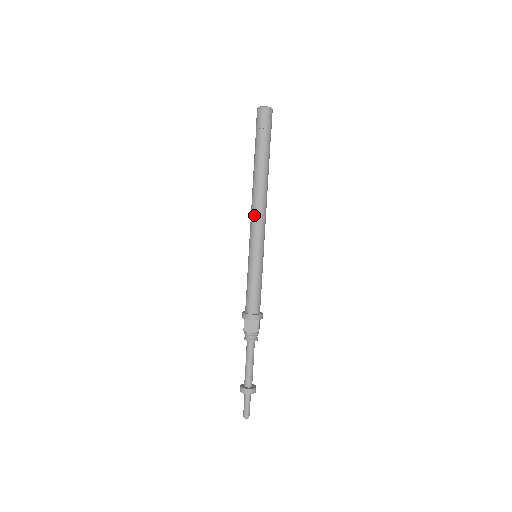
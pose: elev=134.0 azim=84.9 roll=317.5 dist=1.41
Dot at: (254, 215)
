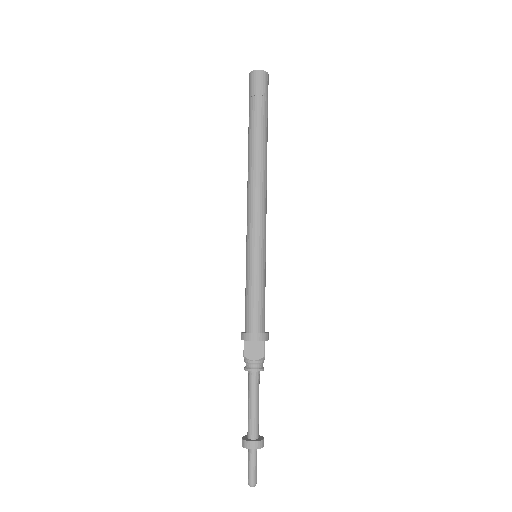
Dot at: (251, 202)
